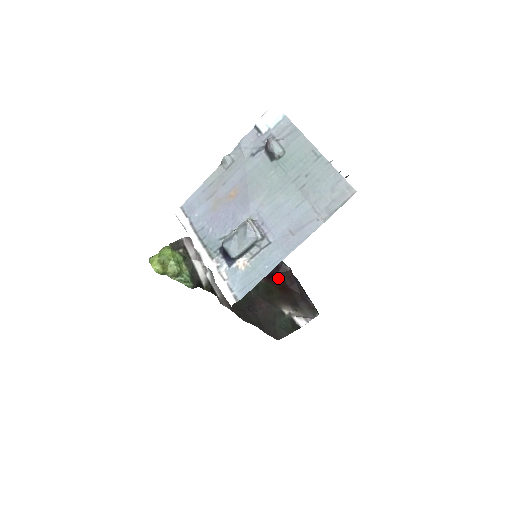
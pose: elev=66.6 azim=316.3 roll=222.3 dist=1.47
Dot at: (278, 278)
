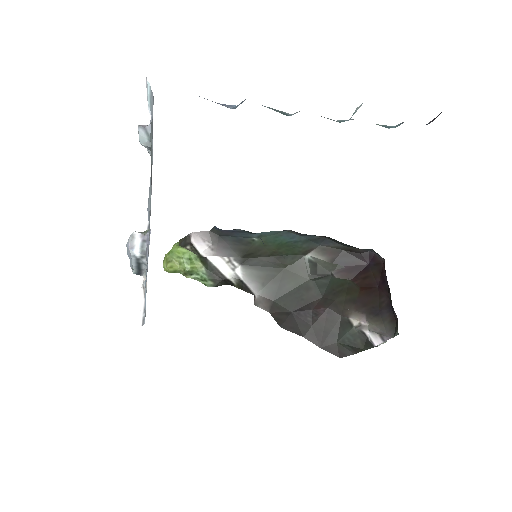
Dot at: (365, 272)
